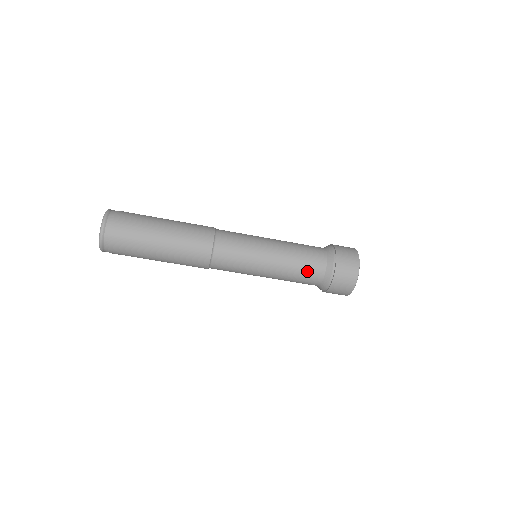
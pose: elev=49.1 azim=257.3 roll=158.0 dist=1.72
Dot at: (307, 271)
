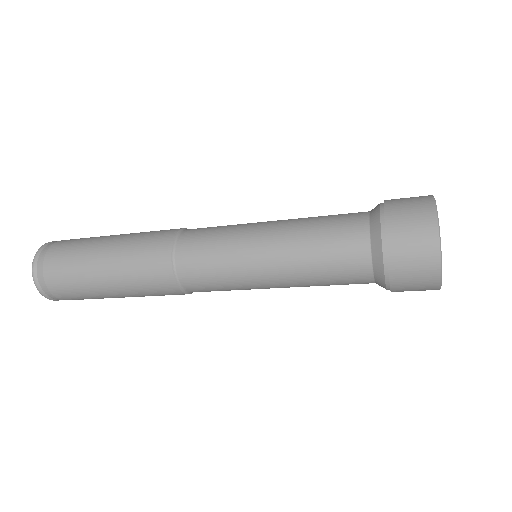
Dot at: (335, 248)
